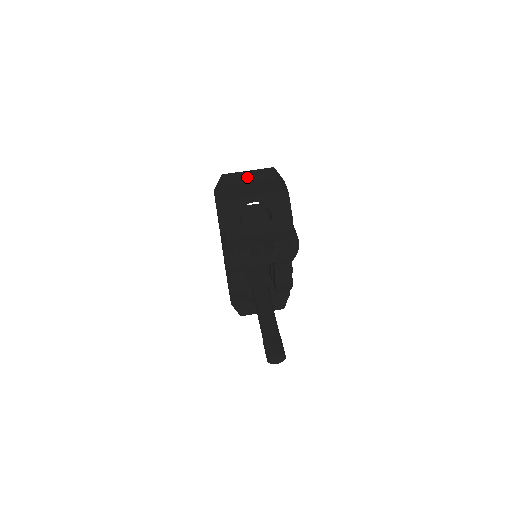
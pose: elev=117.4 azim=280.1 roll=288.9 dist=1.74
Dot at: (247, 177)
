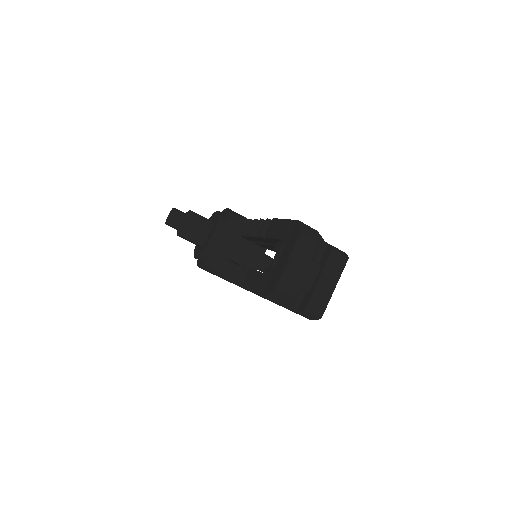
Dot at: (303, 271)
